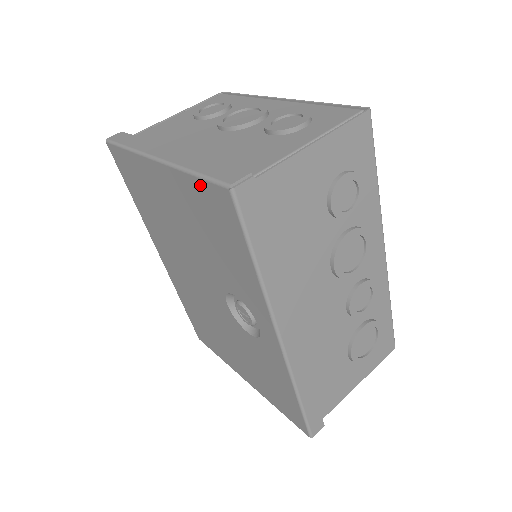
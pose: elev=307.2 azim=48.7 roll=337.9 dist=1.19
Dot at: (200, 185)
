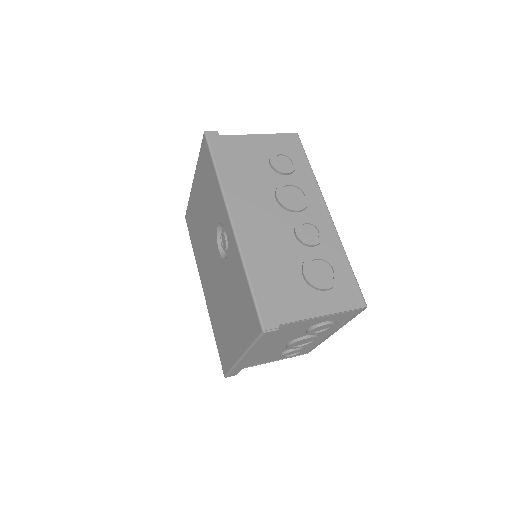
Dot at: (200, 155)
